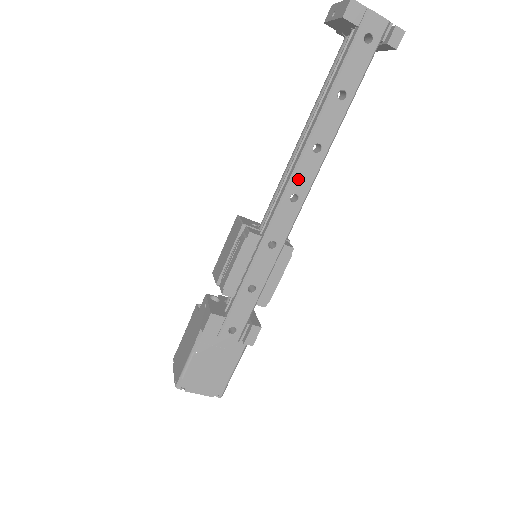
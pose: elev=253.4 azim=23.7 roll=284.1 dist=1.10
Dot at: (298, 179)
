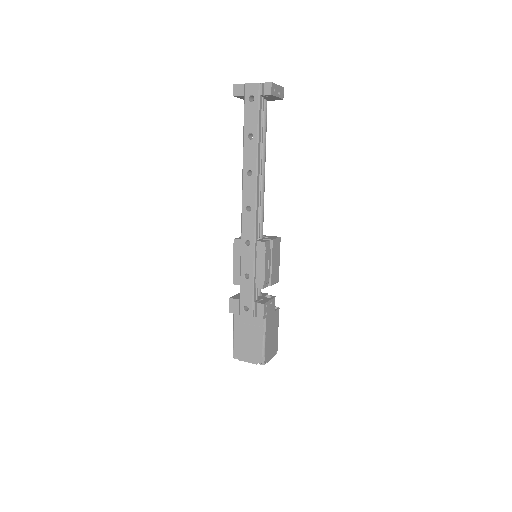
Dot at: (246, 196)
